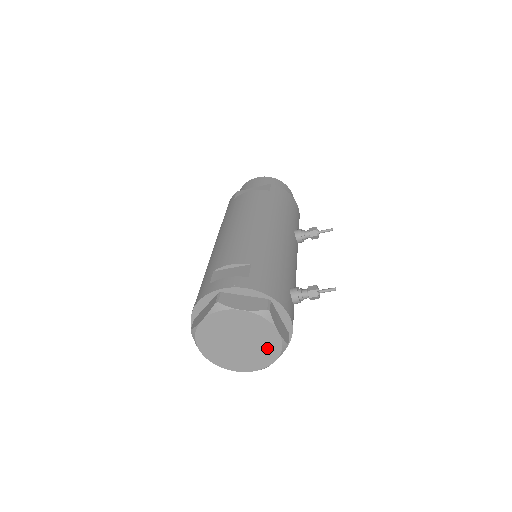
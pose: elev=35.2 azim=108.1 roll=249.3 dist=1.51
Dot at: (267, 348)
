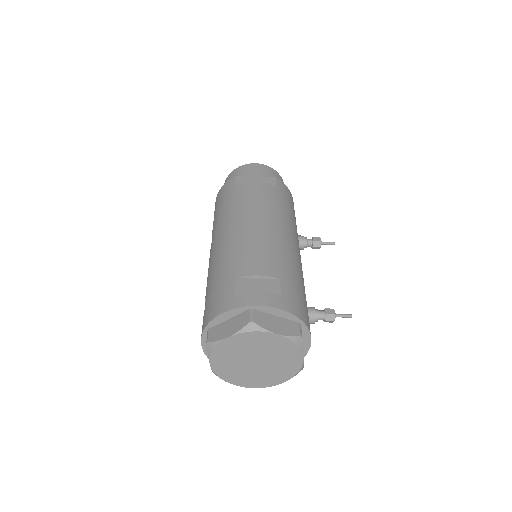
Dot at: (283, 370)
